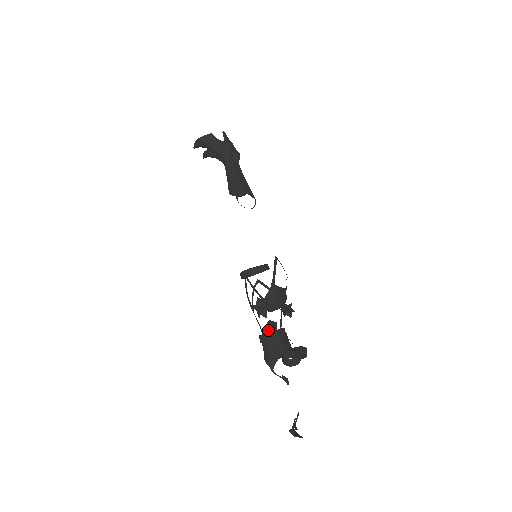
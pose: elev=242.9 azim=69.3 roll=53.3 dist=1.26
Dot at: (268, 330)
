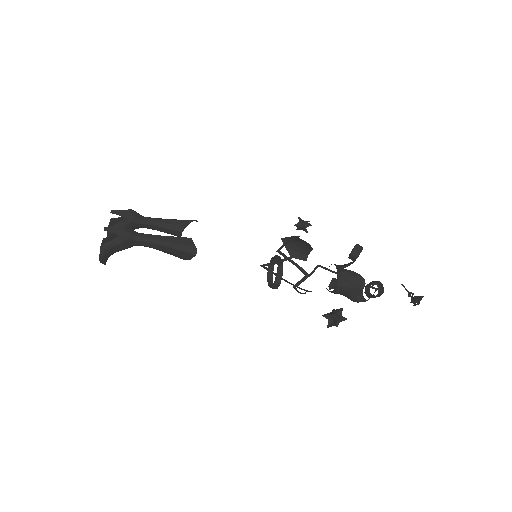
Dot at: (333, 288)
